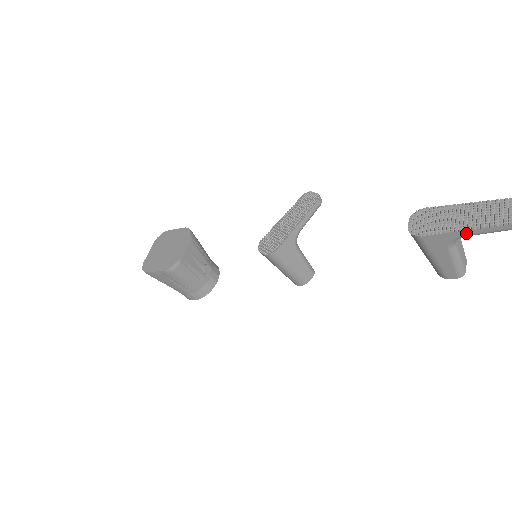
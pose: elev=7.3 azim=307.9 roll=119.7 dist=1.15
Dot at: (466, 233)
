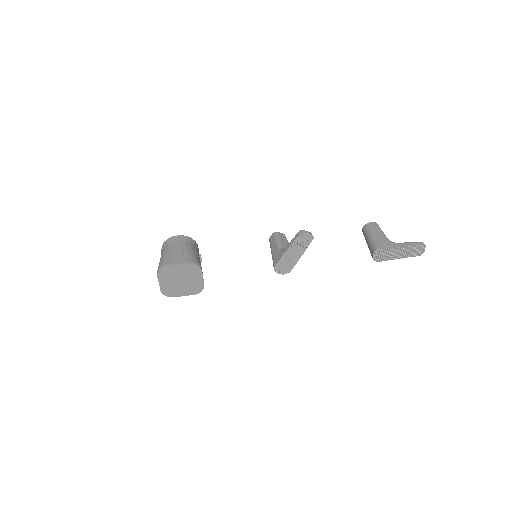
Dot at: (398, 257)
